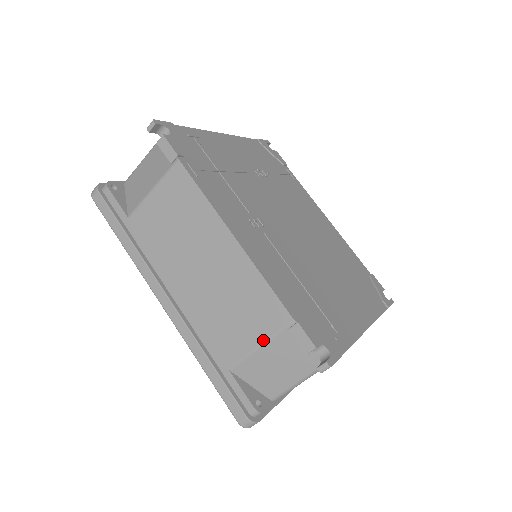
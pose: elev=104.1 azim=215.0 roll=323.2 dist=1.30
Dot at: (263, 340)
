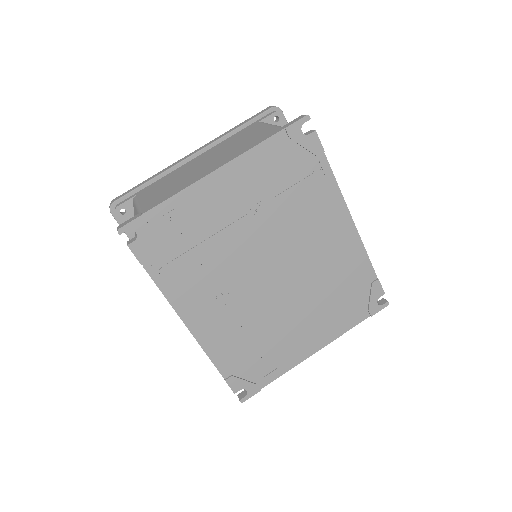
Dot at: occluded
